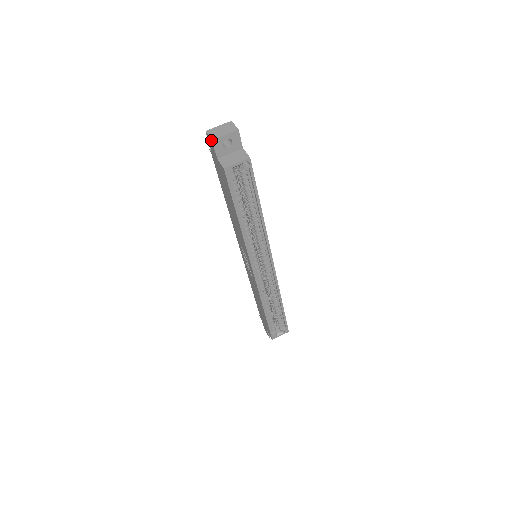
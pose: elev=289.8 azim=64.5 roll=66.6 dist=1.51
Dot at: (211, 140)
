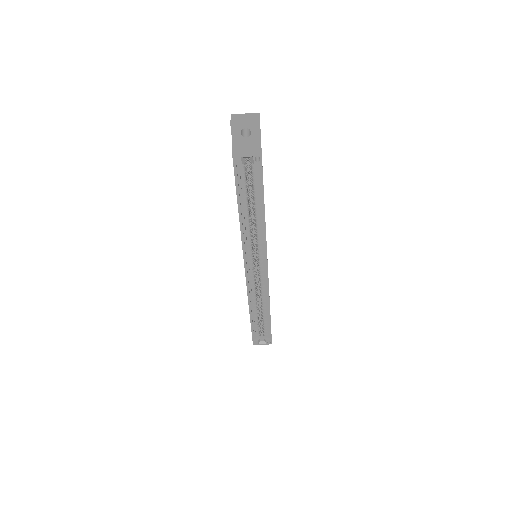
Dot at: (230, 124)
